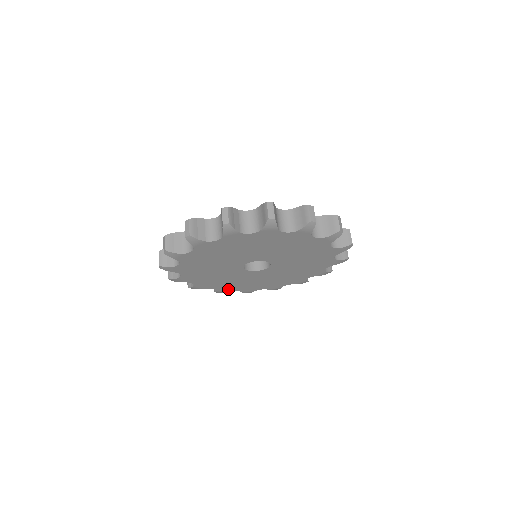
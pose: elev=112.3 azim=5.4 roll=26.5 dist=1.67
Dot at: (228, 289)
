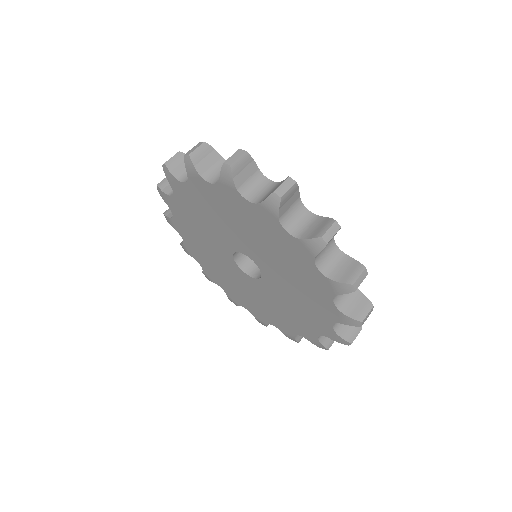
Dot at: (181, 231)
